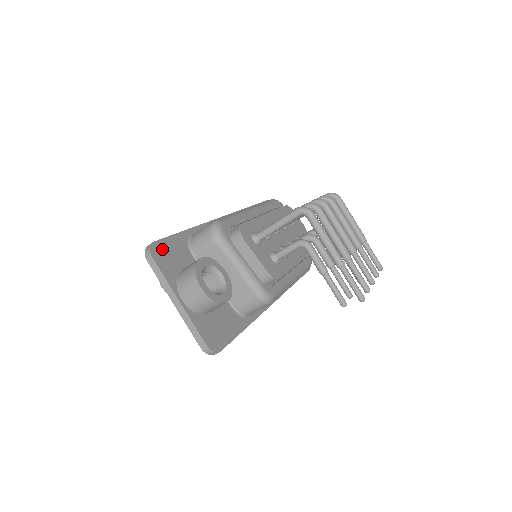
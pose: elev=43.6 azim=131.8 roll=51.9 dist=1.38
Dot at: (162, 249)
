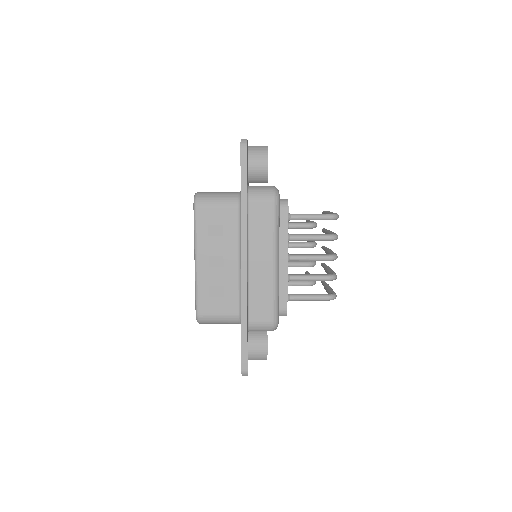
Dot at: occluded
